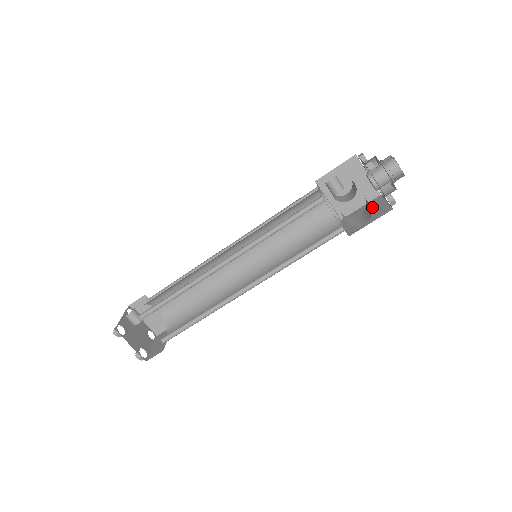
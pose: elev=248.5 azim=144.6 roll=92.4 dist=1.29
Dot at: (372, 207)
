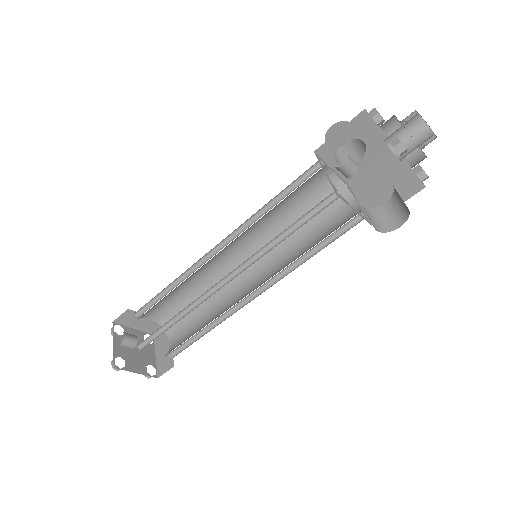
Dot at: (390, 171)
